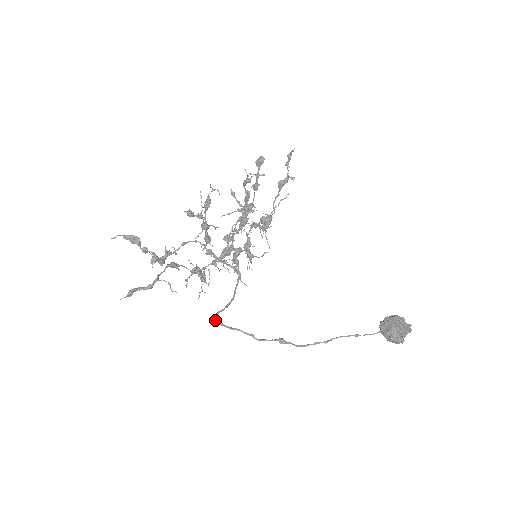
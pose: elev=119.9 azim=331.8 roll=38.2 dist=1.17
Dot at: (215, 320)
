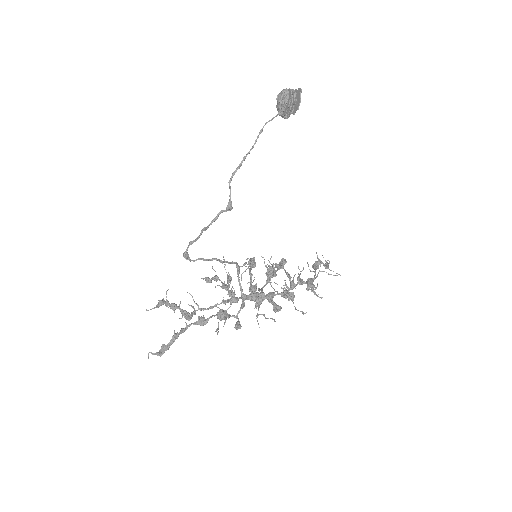
Dot at: (183, 256)
